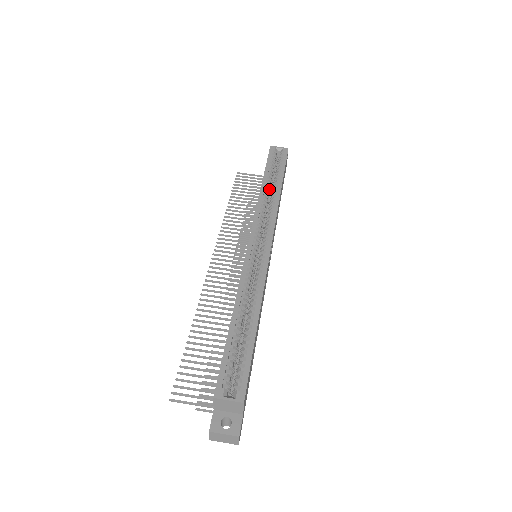
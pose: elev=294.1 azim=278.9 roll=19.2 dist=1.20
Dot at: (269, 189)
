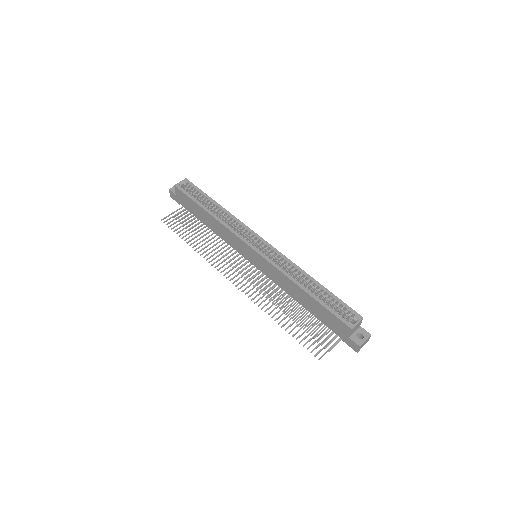
Dot at: (213, 213)
